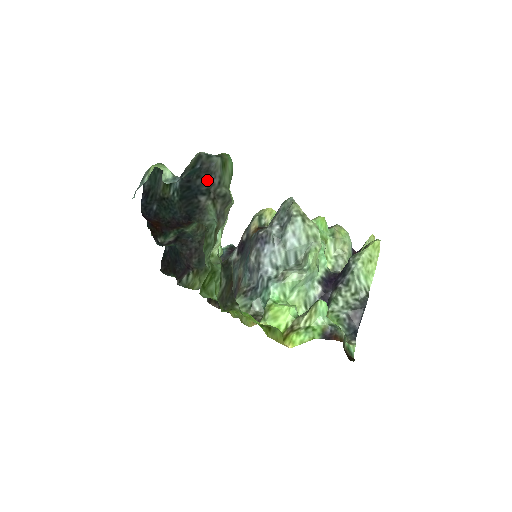
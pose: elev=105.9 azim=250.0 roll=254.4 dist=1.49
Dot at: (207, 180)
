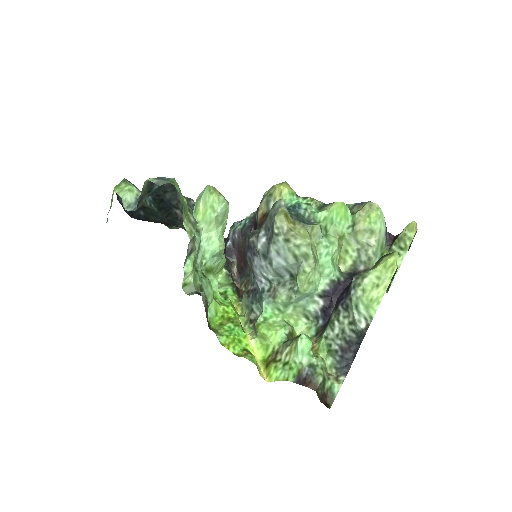
Dot at: (175, 194)
